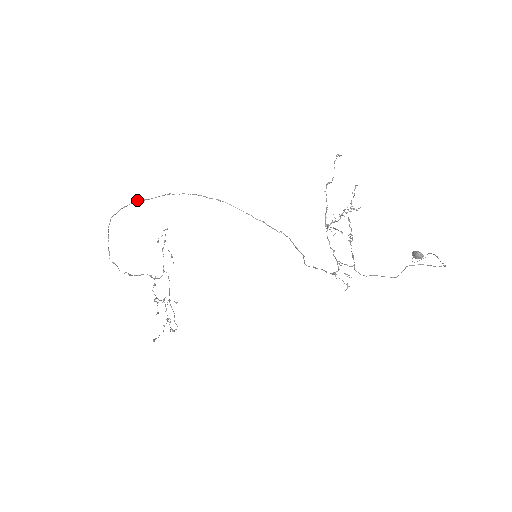
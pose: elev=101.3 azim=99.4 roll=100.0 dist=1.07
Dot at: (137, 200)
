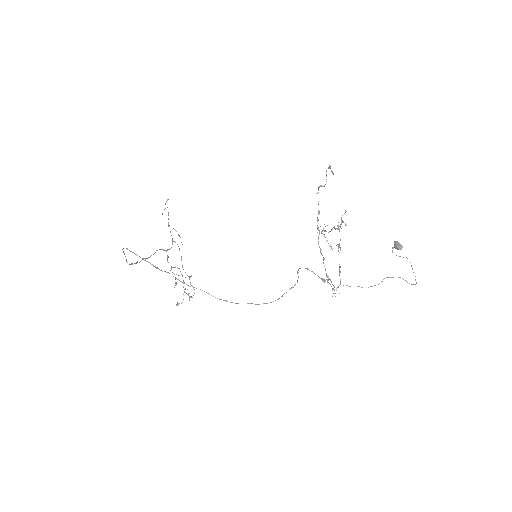
Dot at: (150, 263)
